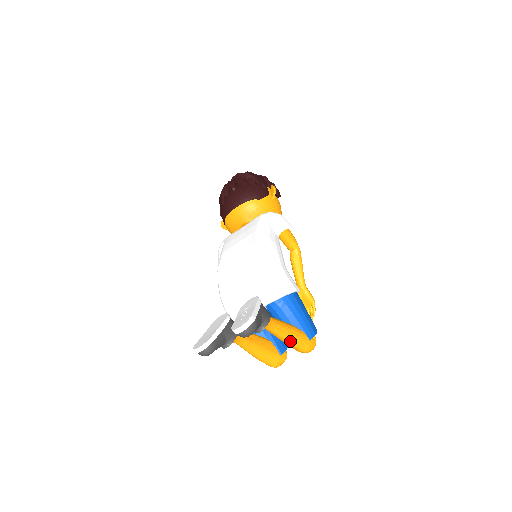
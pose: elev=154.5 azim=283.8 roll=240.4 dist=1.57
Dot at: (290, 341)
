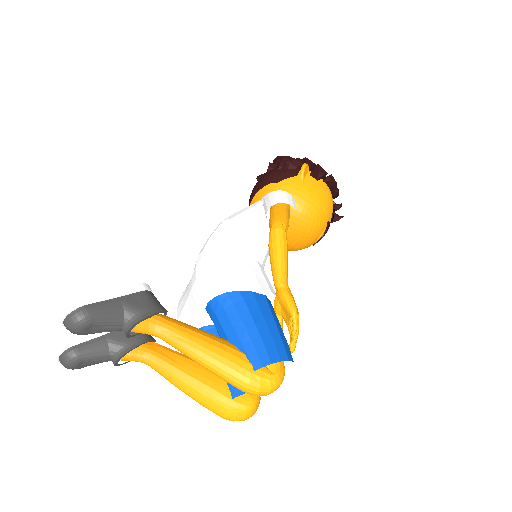
Dot at: (205, 364)
